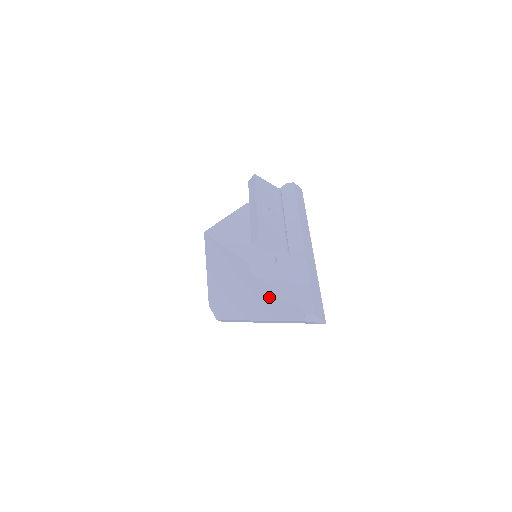
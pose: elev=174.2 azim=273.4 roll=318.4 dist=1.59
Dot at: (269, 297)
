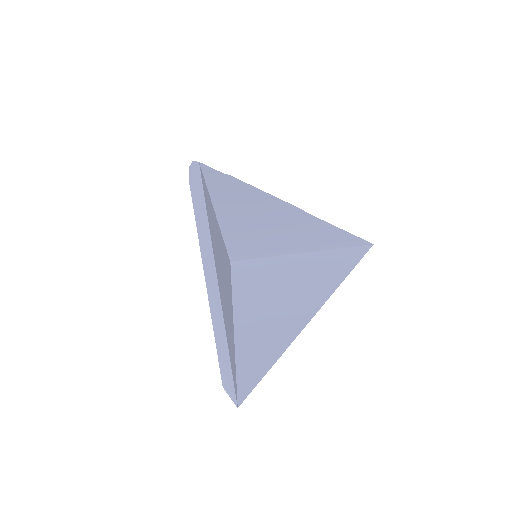
Dot at: occluded
